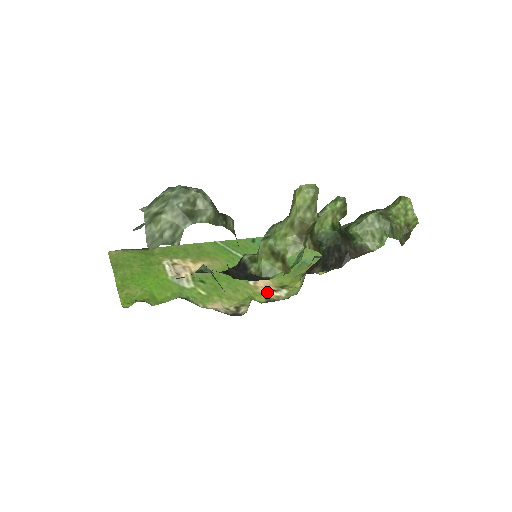
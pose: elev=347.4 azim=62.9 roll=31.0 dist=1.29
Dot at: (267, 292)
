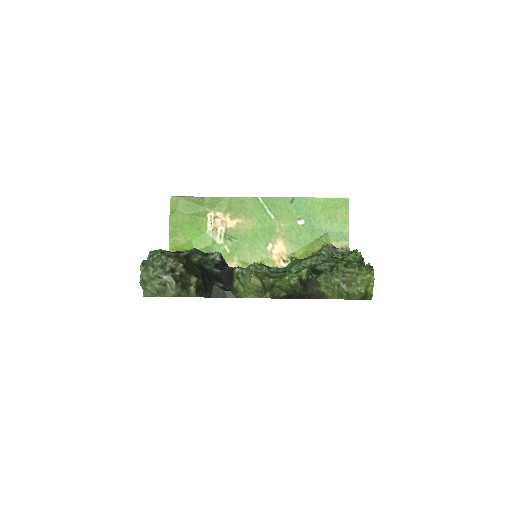
Dot at: (277, 260)
